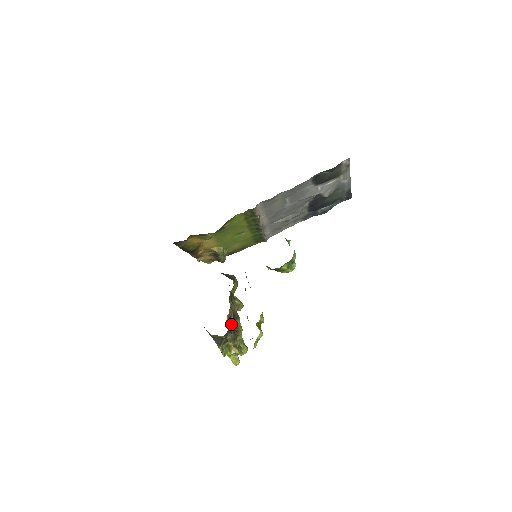
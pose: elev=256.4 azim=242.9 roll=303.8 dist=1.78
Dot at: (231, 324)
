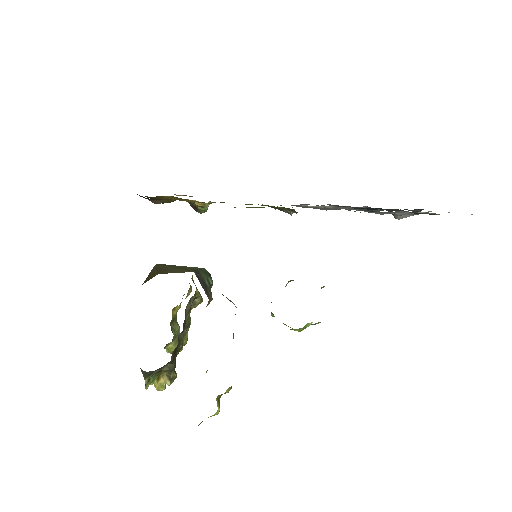
Dot at: (176, 348)
